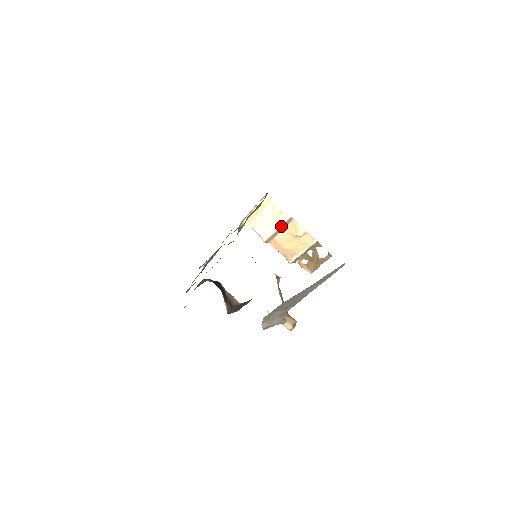
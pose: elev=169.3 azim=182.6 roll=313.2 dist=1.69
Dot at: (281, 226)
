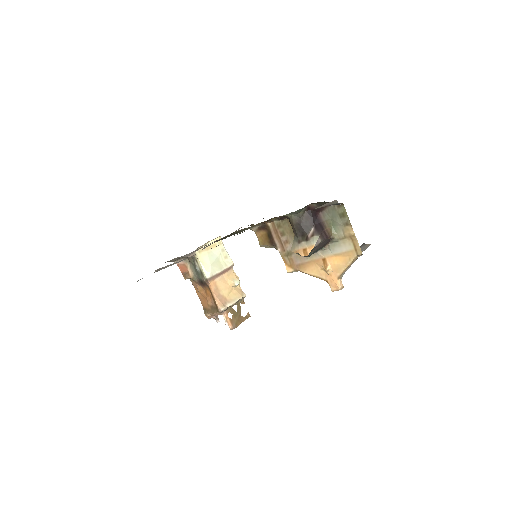
Dot at: (225, 269)
